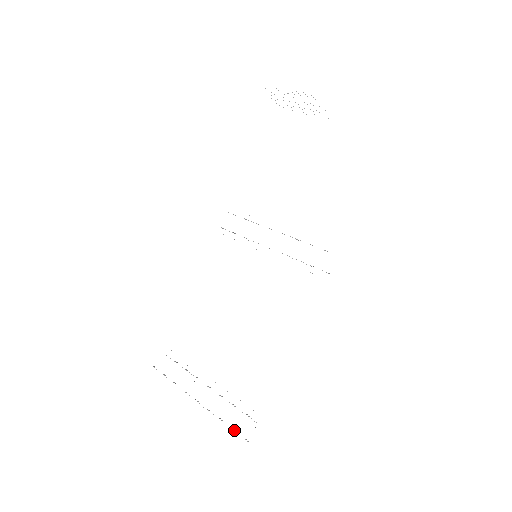
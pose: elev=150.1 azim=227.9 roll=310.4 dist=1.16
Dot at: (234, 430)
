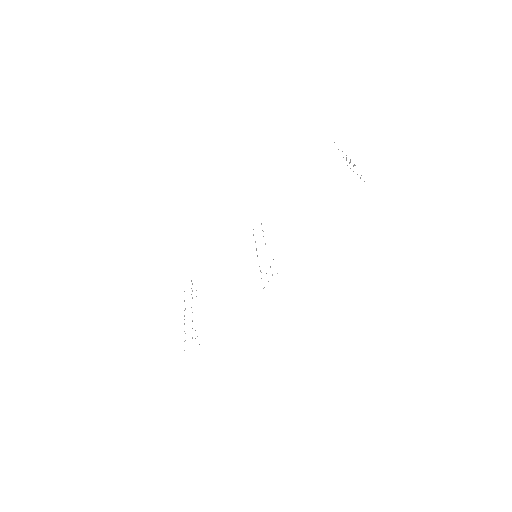
Dot at: (184, 341)
